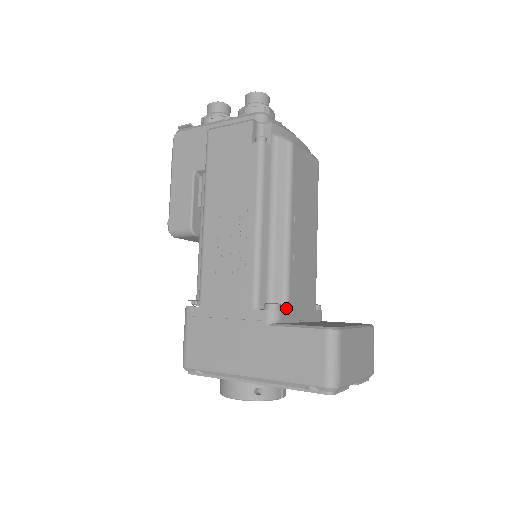
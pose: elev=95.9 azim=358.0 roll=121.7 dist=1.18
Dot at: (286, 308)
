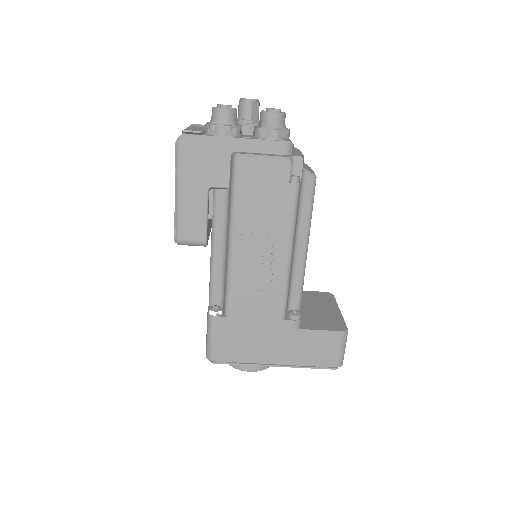
Dot at: occluded
